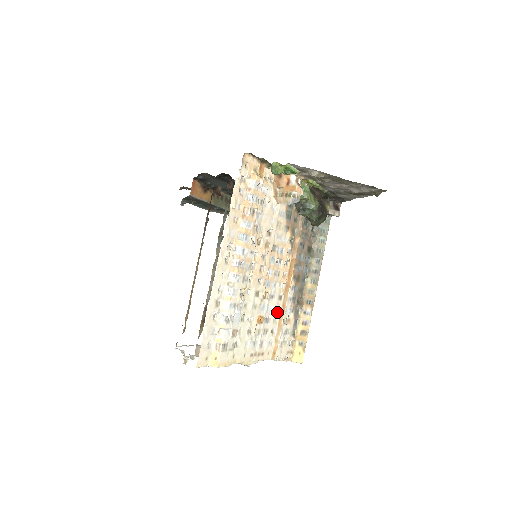
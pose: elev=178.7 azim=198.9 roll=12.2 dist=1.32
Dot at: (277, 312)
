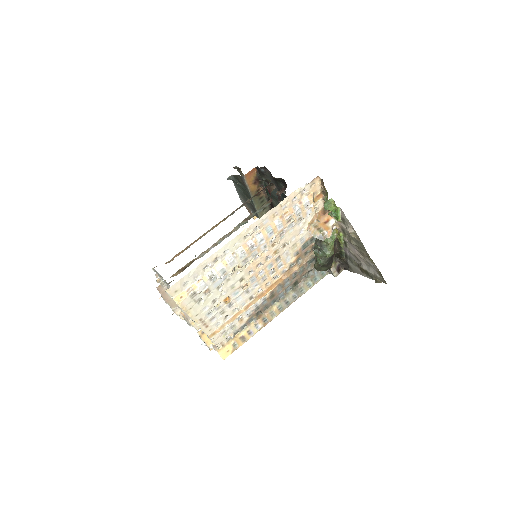
Dot at: (241, 306)
